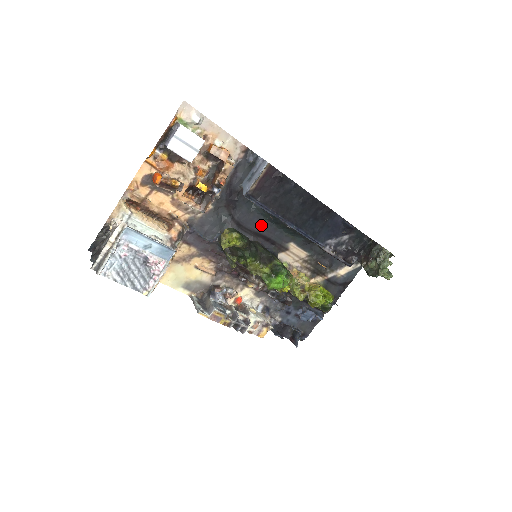
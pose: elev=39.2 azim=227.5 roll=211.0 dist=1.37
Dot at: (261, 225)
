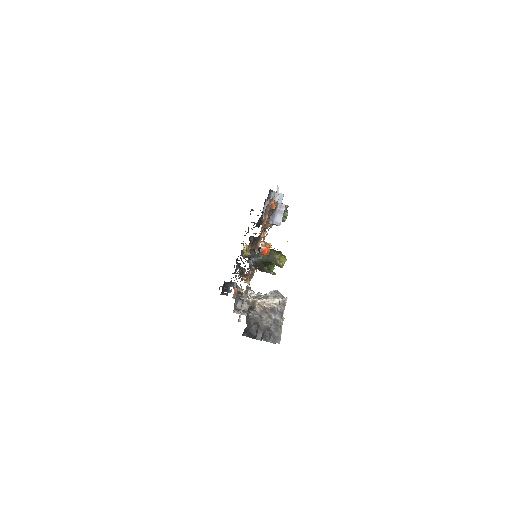
Dot at: occluded
